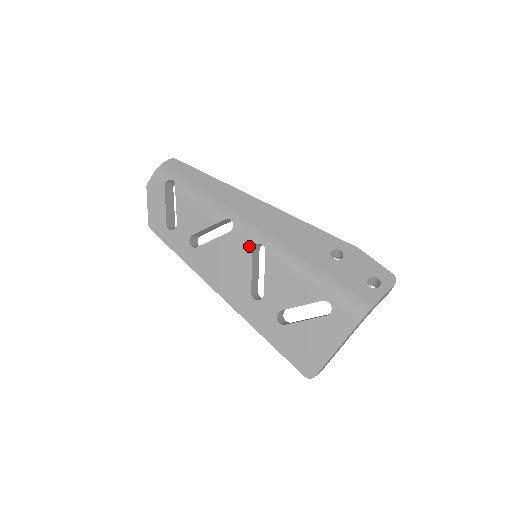
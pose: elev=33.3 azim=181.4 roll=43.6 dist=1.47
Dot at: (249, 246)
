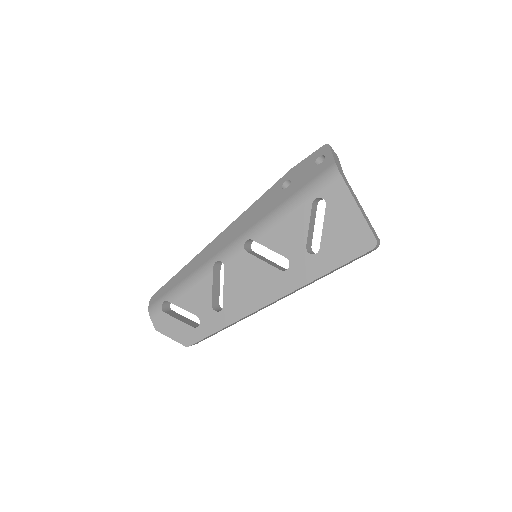
Dot at: (242, 254)
